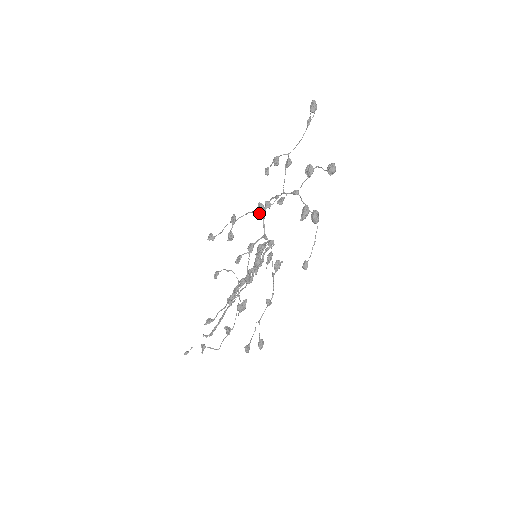
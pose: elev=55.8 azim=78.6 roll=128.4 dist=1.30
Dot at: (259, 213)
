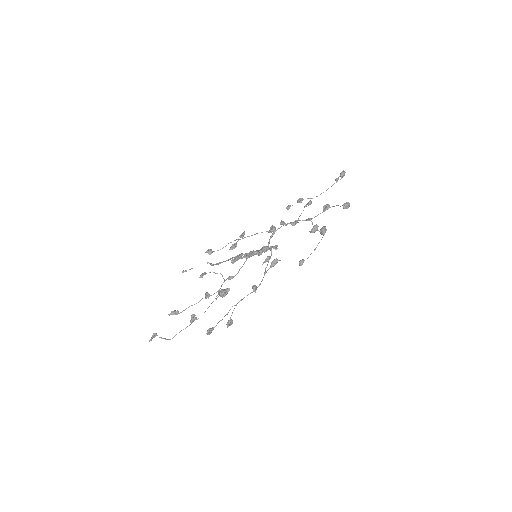
Dot at: (270, 231)
